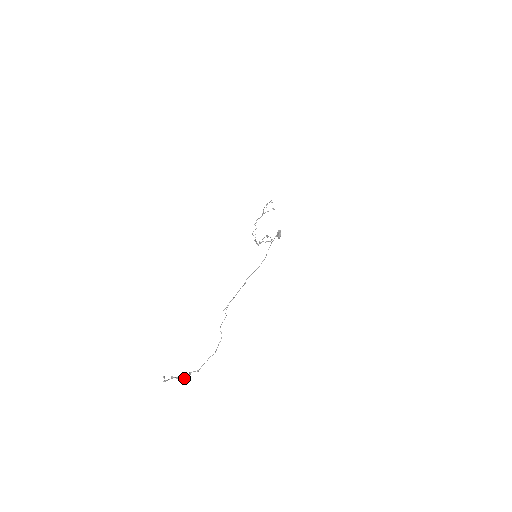
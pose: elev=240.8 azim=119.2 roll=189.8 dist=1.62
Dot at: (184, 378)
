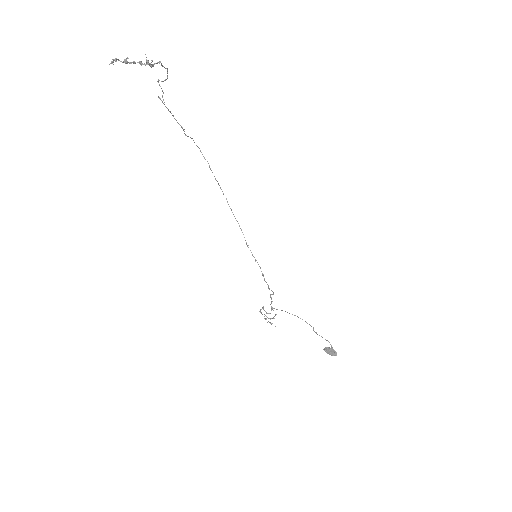
Dot at: (146, 63)
